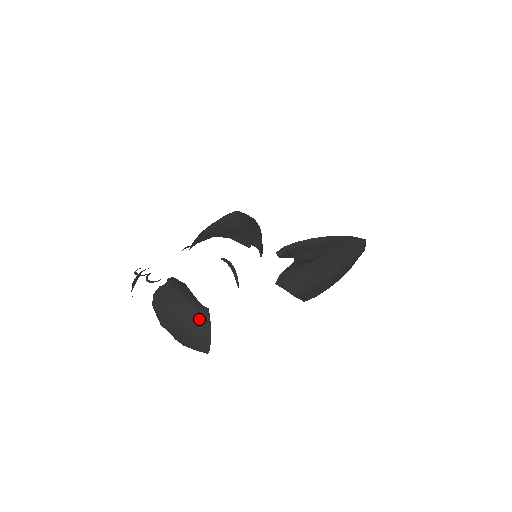
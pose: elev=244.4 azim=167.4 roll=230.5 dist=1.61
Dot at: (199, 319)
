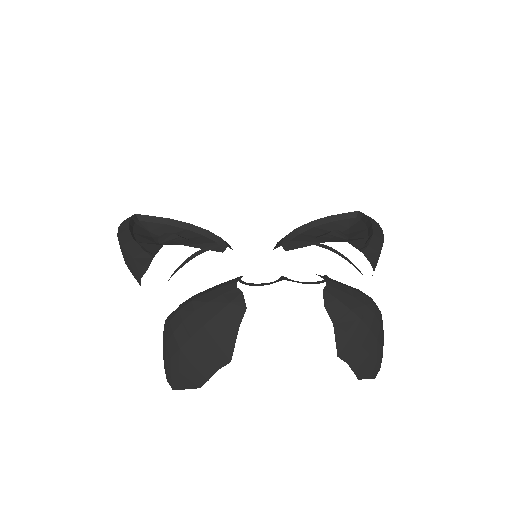
Dot at: (382, 322)
